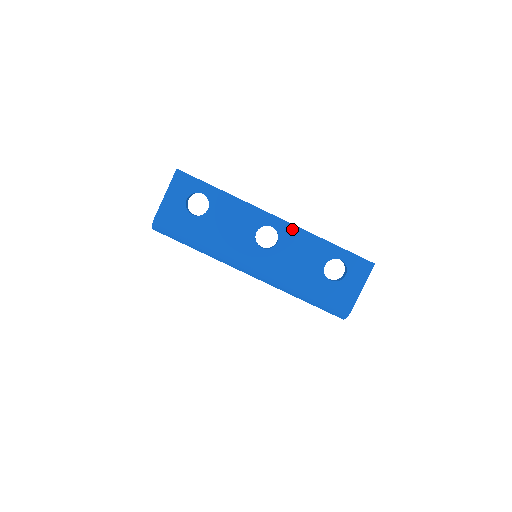
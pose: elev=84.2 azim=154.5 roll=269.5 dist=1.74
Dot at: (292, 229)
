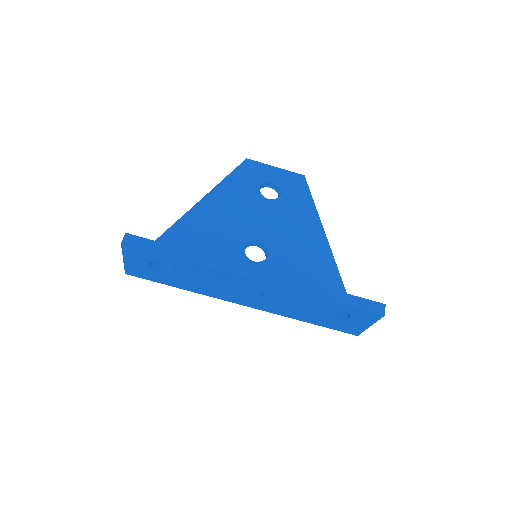
Dot at: (278, 289)
